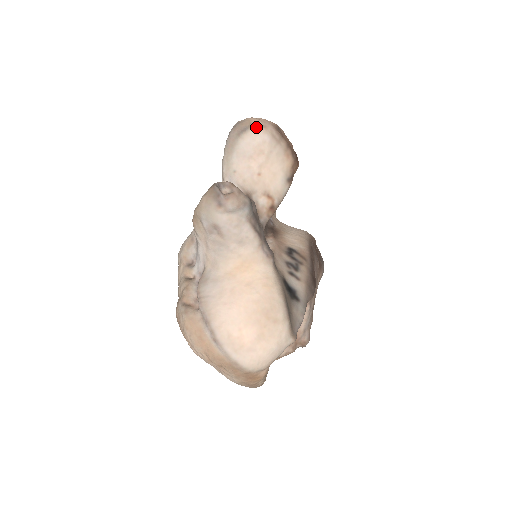
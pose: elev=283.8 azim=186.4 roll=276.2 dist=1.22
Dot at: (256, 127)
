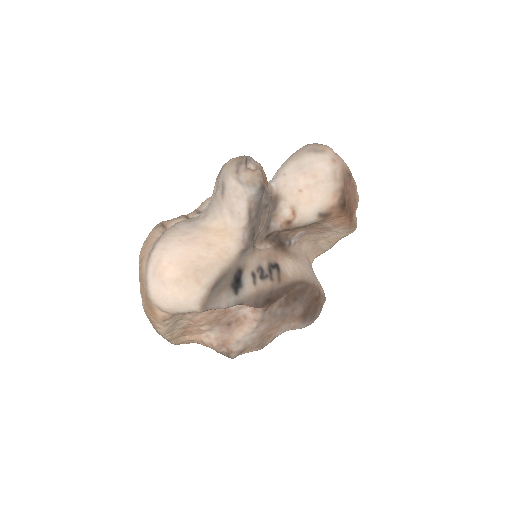
Dot at: (327, 156)
